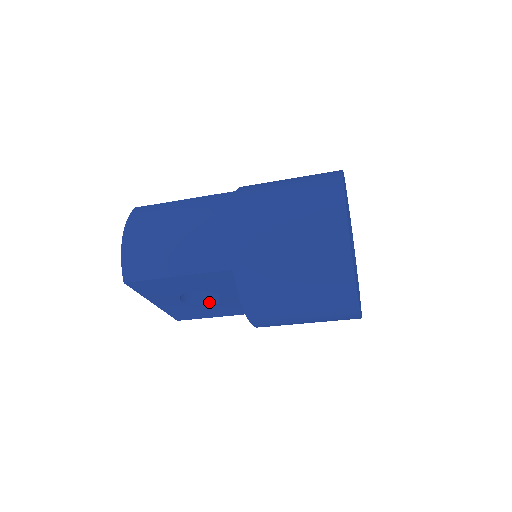
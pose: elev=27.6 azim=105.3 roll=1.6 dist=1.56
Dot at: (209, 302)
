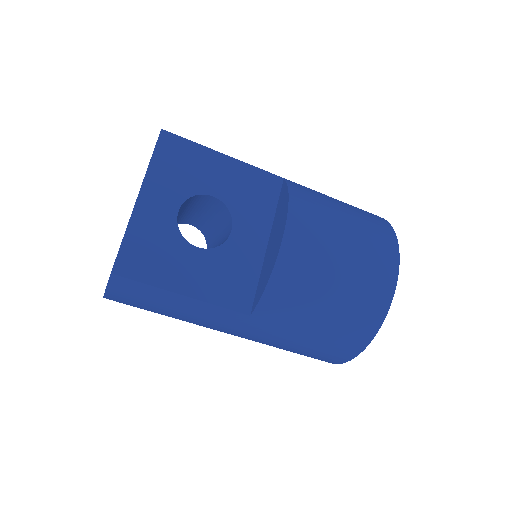
Dot at: (197, 248)
